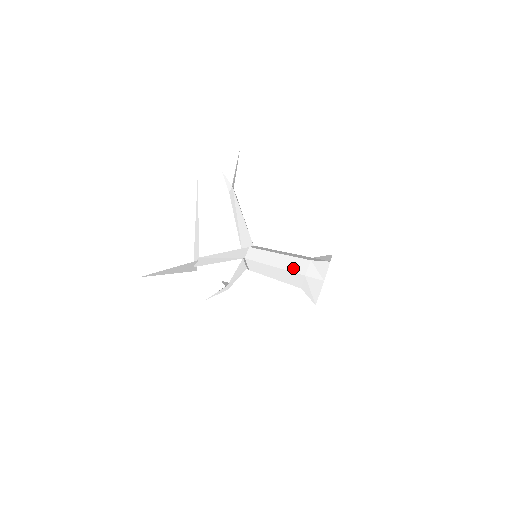
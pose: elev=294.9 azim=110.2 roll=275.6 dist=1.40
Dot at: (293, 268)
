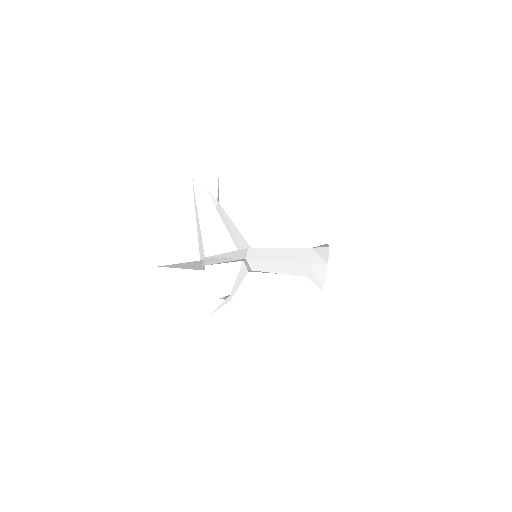
Dot at: (295, 258)
